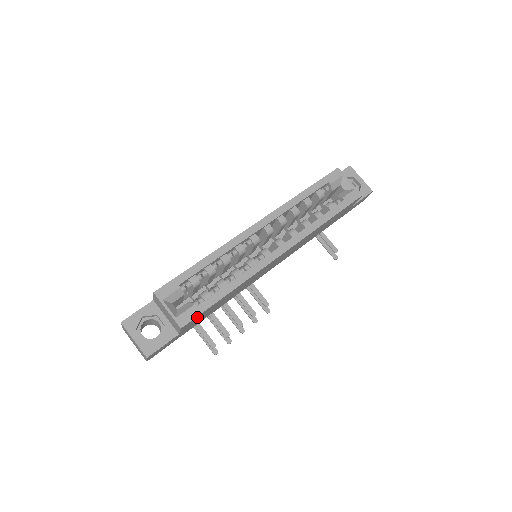
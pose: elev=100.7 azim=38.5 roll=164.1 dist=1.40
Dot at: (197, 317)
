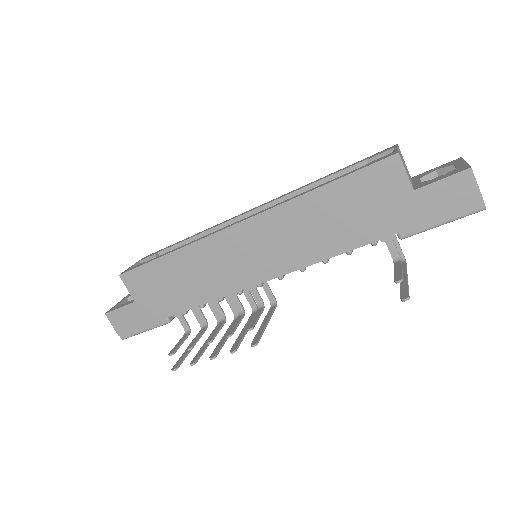
Dot at: (140, 274)
